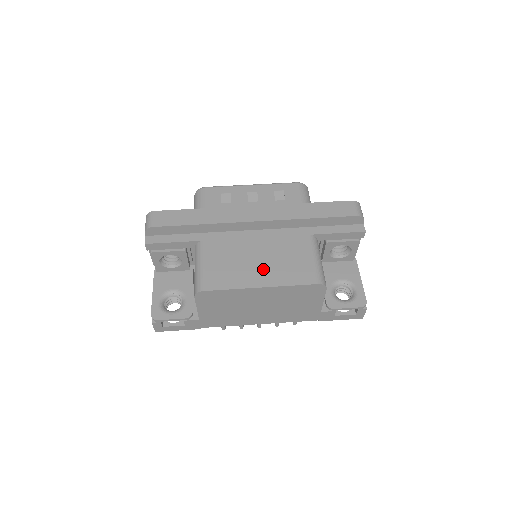
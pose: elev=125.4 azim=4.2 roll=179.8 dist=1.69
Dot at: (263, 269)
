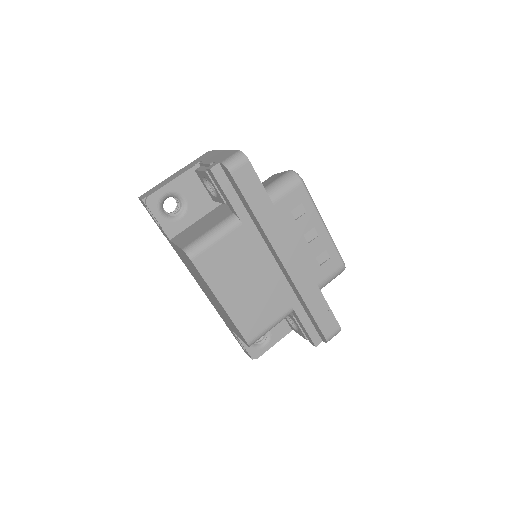
Dot at: (239, 294)
